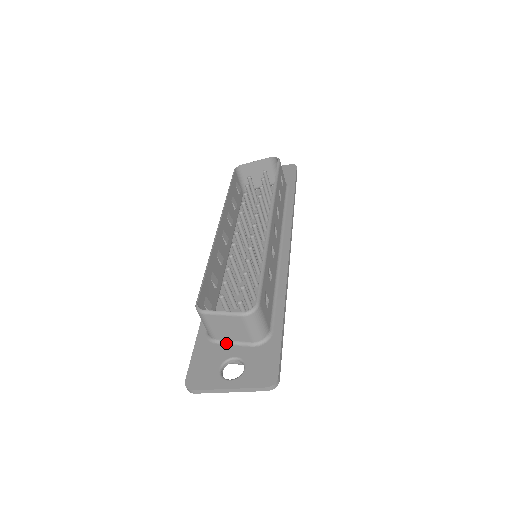
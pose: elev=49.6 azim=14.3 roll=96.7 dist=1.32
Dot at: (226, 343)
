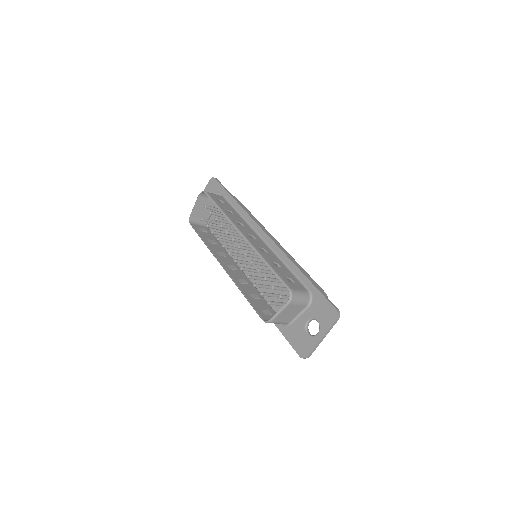
Dot at: (296, 319)
